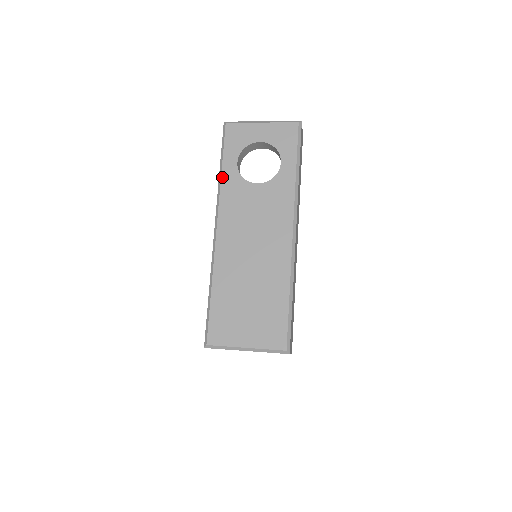
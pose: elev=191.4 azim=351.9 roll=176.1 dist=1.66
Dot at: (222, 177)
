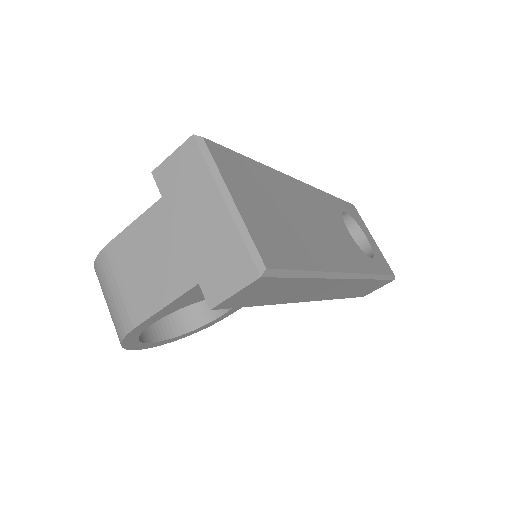
Dot at: (330, 195)
